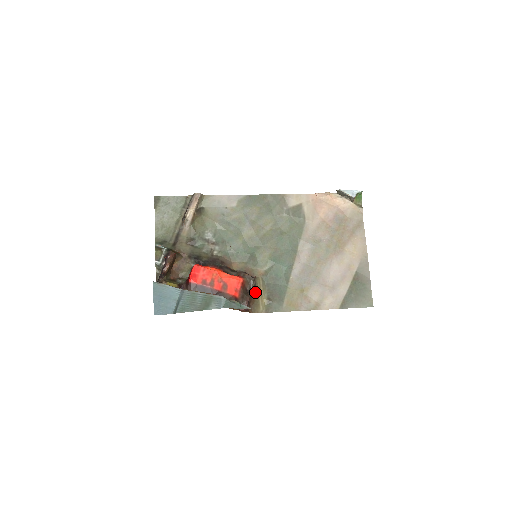
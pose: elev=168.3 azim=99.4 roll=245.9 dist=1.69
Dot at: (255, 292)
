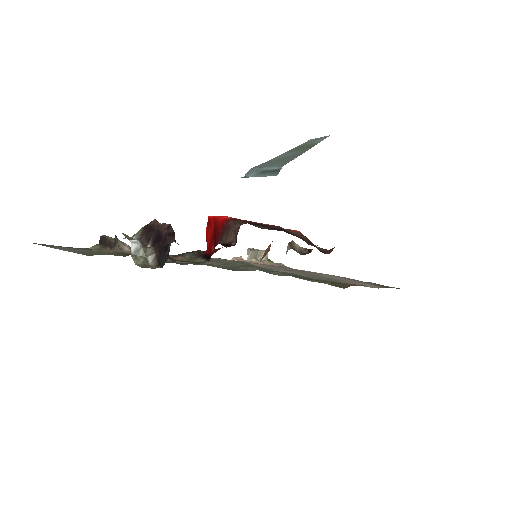
Dot at: occluded
